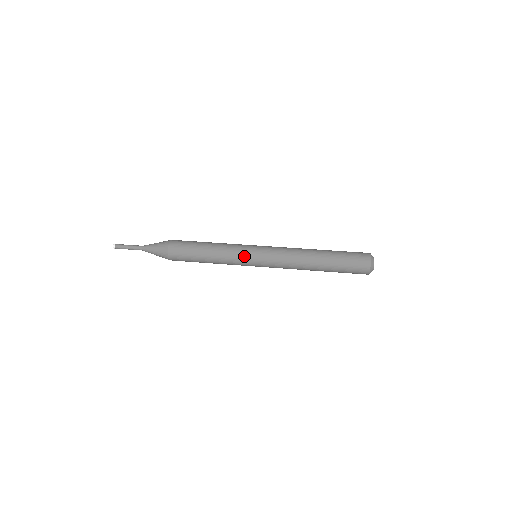
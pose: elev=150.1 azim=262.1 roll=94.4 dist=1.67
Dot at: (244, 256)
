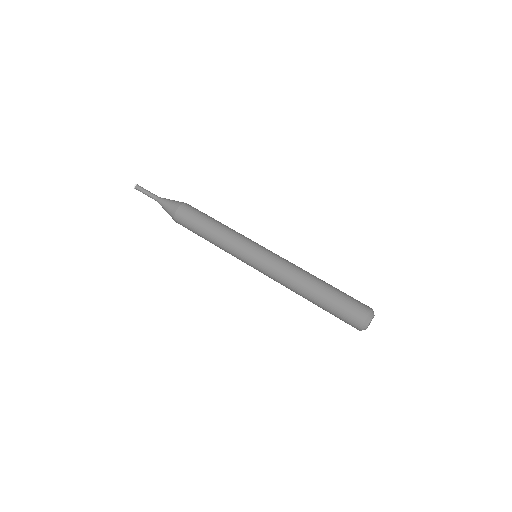
Dot at: (240, 255)
